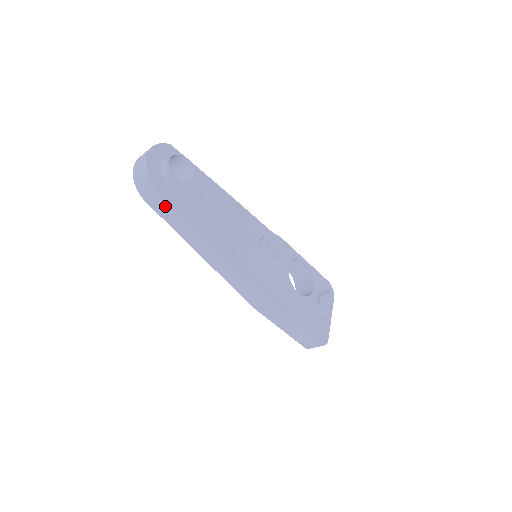
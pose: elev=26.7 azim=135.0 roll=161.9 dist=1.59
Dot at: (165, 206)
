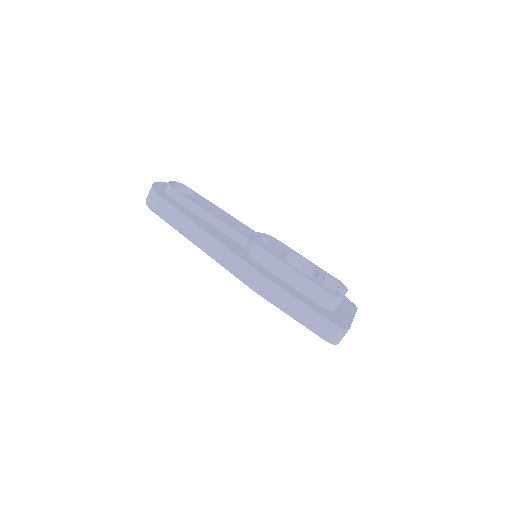
Dot at: (166, 208)
